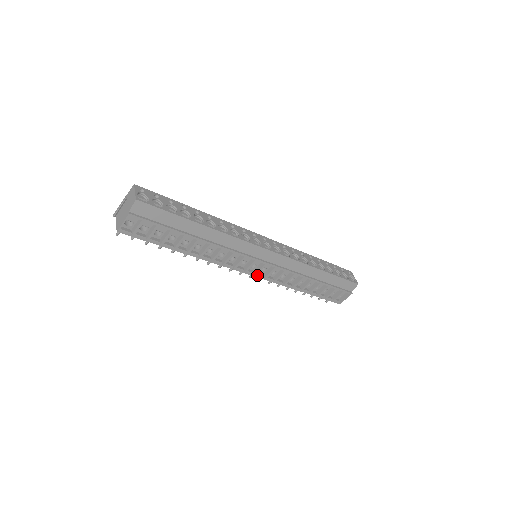
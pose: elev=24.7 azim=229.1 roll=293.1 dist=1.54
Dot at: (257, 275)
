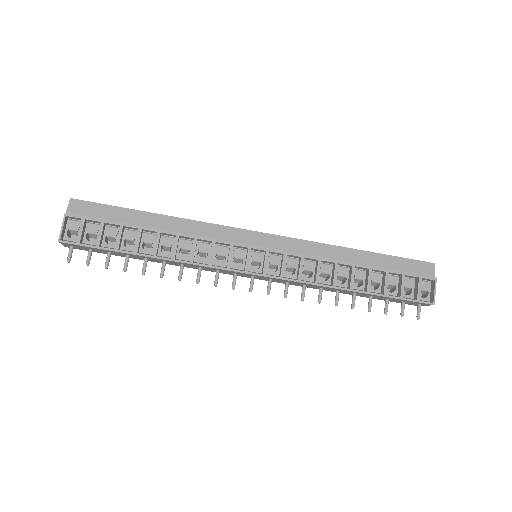
Dot at: (267, 275)
